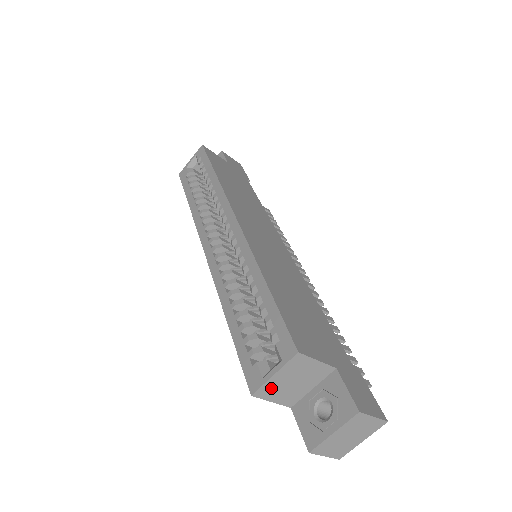
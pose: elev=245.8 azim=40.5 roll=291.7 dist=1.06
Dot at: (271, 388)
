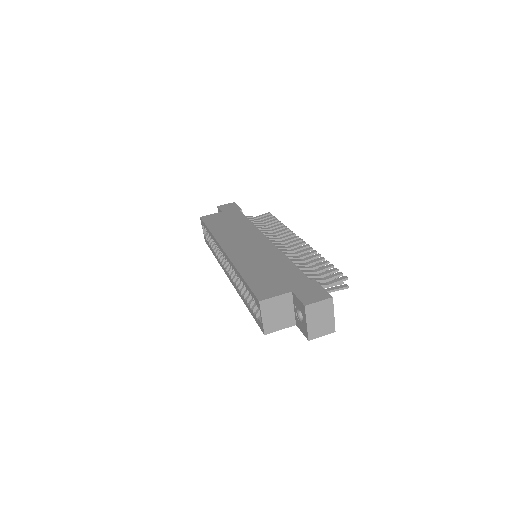
Dot at: (270, 325)
